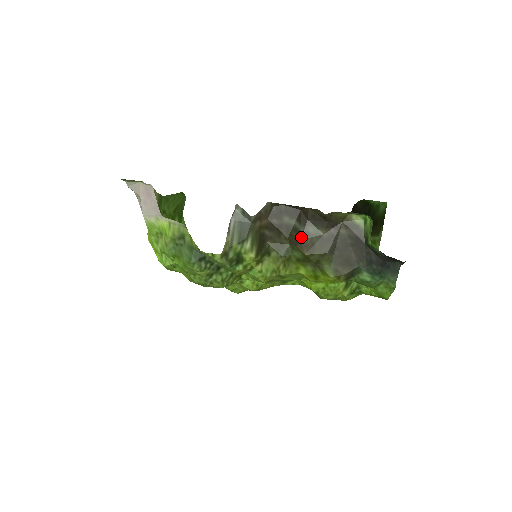
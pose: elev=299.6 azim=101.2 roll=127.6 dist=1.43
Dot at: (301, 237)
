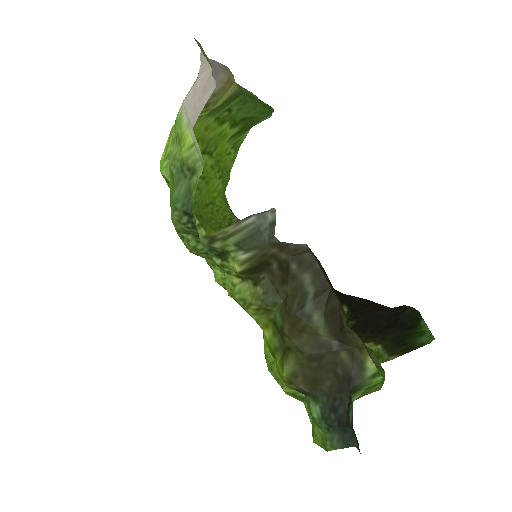
Dot at: (299, 312)
